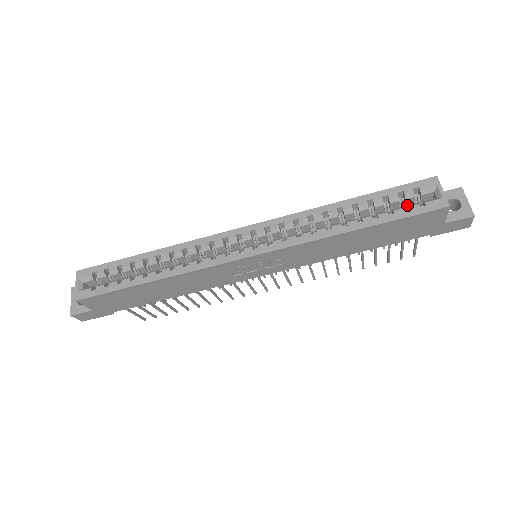
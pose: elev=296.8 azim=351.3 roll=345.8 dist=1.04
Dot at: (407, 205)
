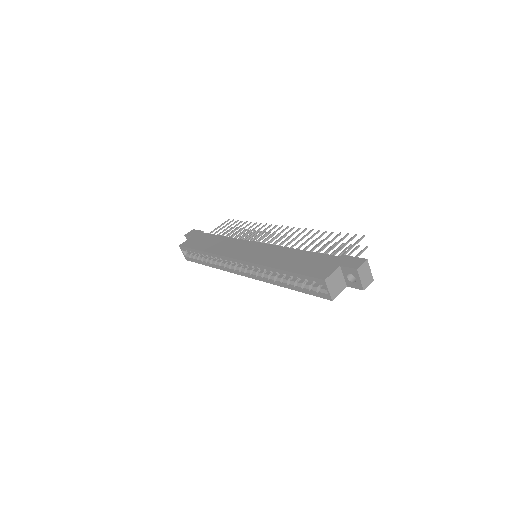
Dot at: occluded
